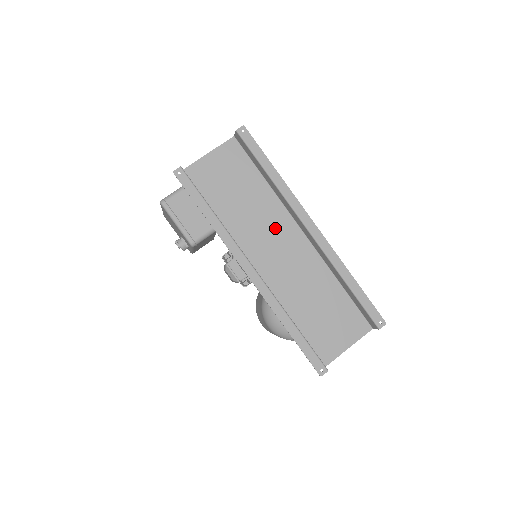
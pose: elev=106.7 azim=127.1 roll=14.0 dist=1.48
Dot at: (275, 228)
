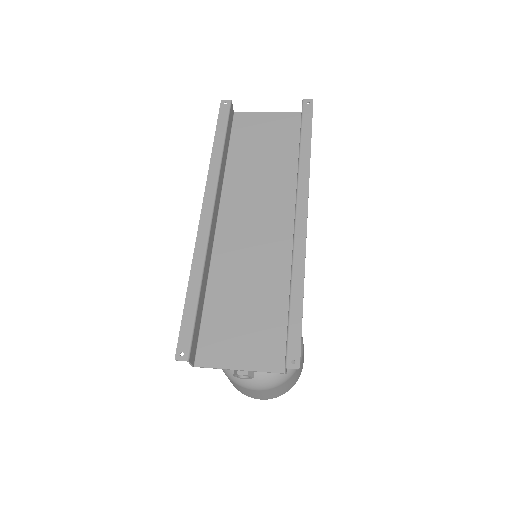
Dot at: (271, 201)
